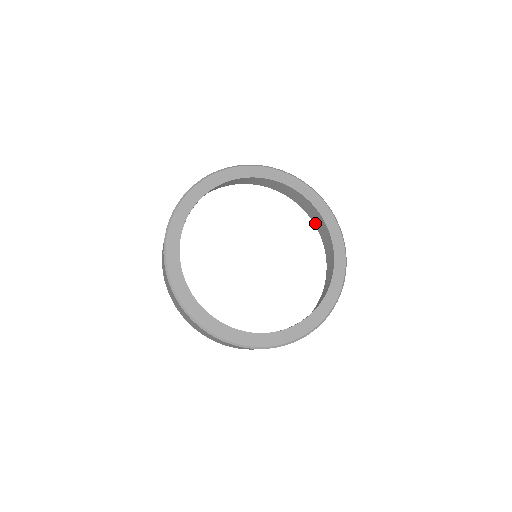
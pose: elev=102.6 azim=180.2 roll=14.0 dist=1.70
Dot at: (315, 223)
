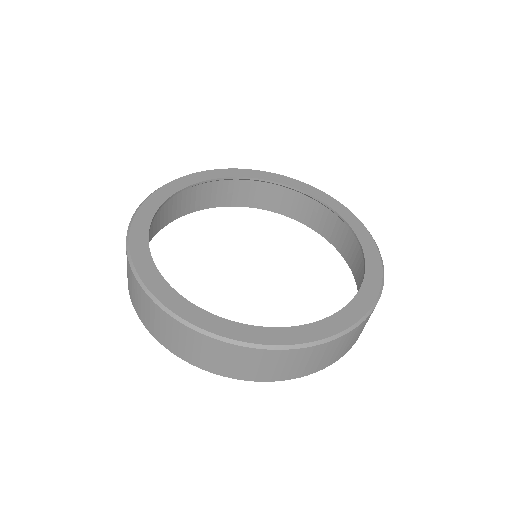
Dot at: occluded
